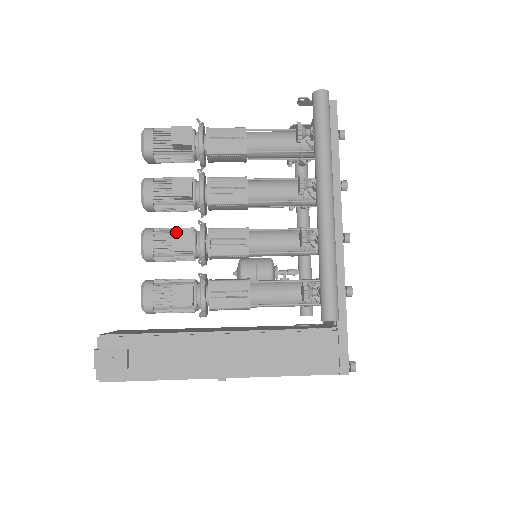
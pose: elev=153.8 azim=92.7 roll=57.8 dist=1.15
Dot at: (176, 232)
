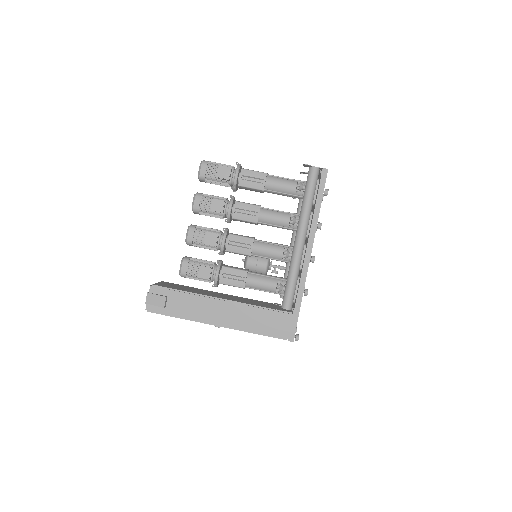
Dot at: (208, 233)
